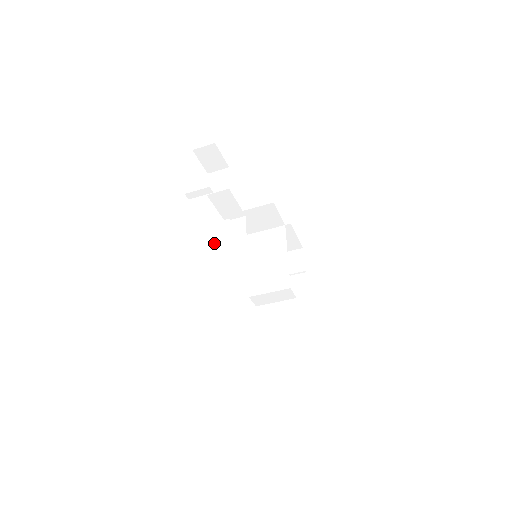
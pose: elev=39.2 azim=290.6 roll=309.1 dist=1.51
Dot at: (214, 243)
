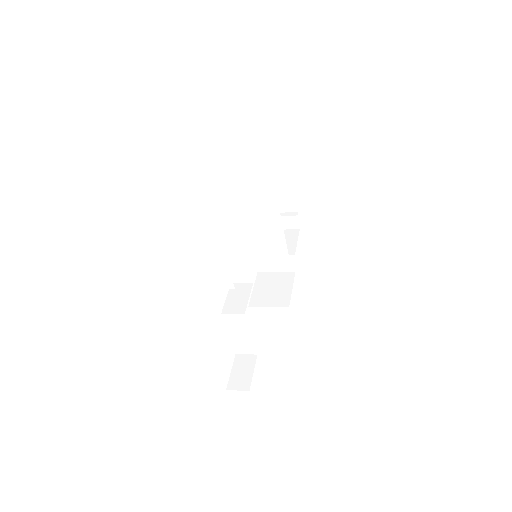
Dot at: (235, 331)
